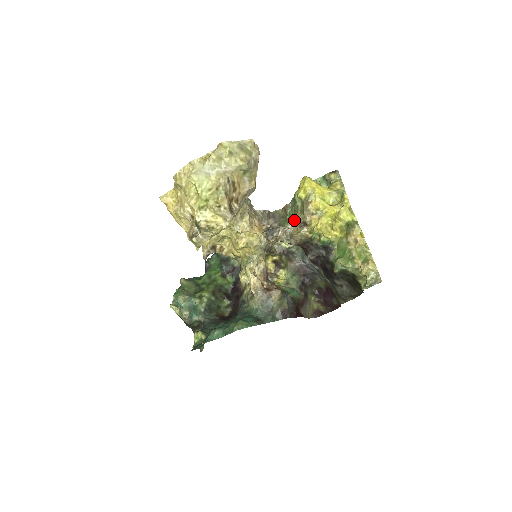
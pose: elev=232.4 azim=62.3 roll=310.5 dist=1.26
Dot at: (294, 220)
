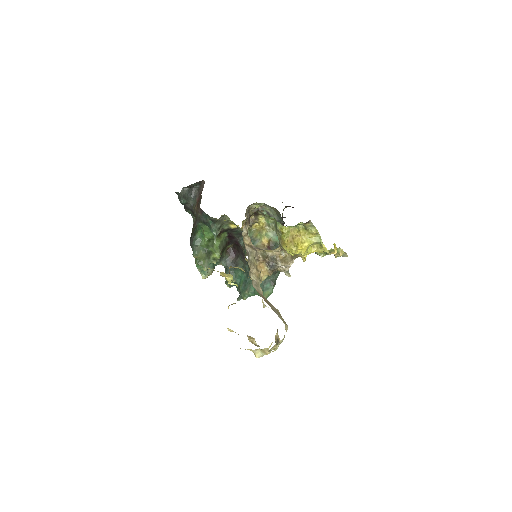
Dot at: (290, 265)
